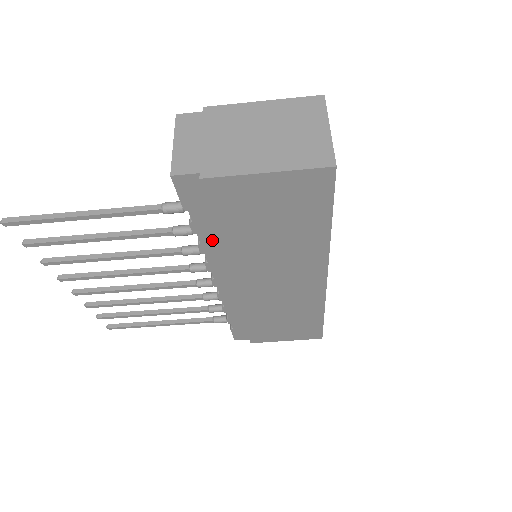
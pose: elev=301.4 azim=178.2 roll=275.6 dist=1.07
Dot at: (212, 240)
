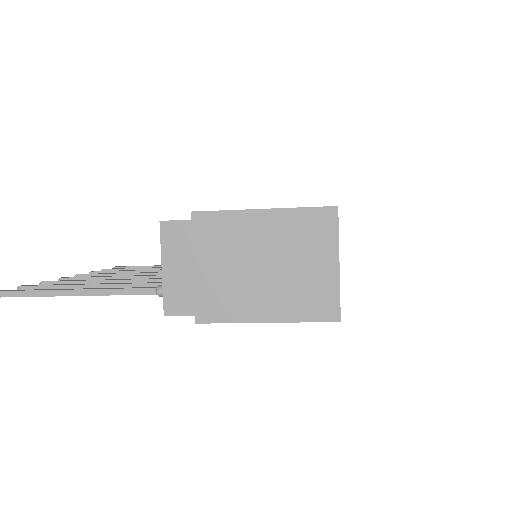
Dot at: occluded
